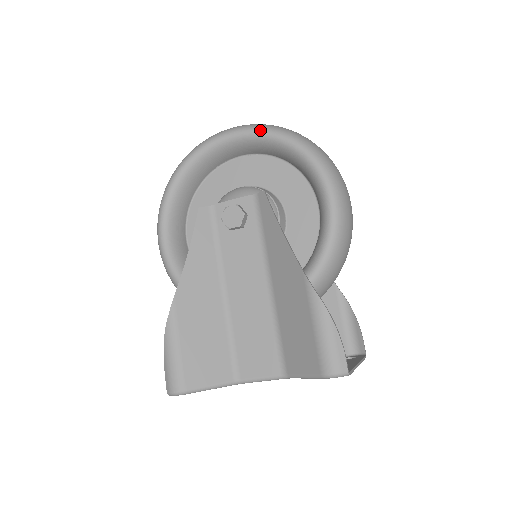
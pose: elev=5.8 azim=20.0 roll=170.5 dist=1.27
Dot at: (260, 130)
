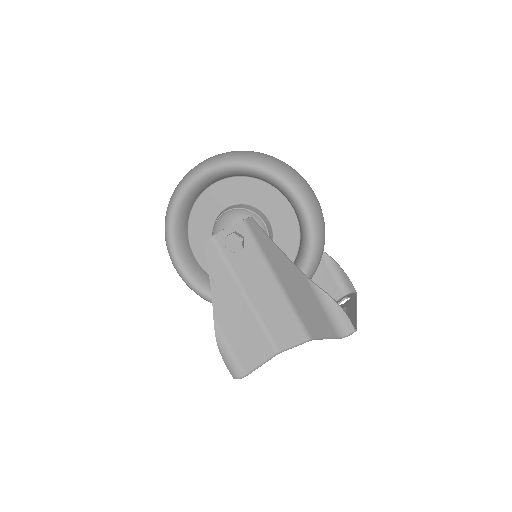
Dot at: (228, 164)
